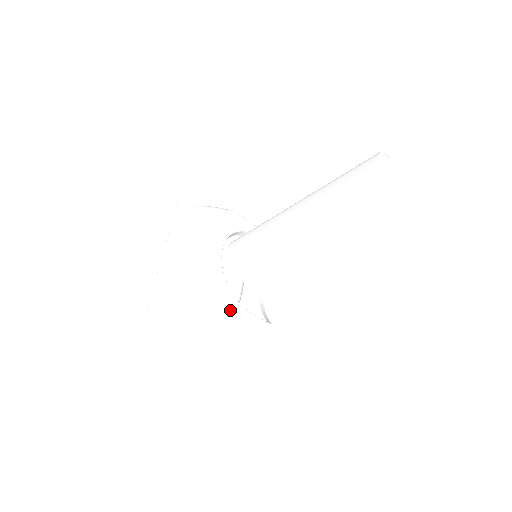
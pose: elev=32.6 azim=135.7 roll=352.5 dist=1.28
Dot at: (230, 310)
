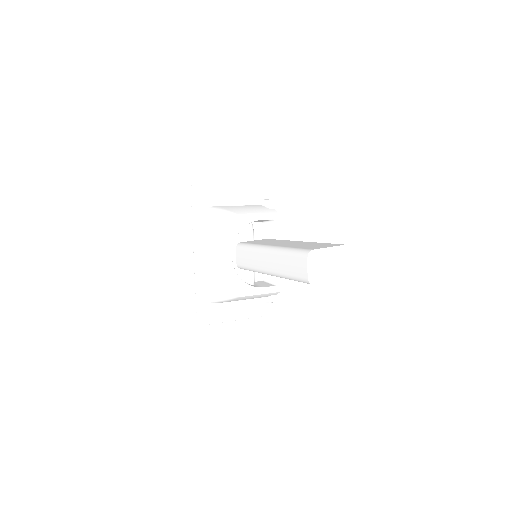
Dot at: (247, 296)
